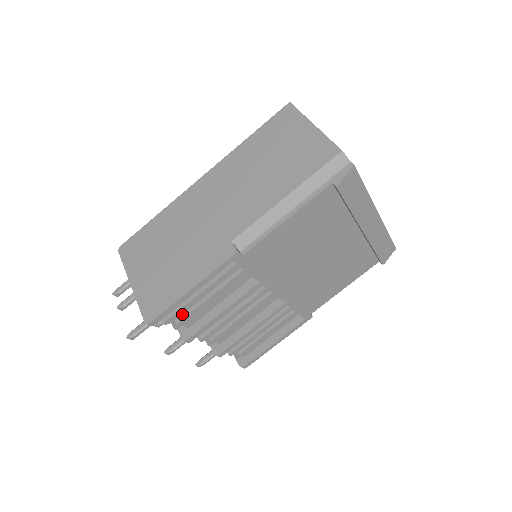
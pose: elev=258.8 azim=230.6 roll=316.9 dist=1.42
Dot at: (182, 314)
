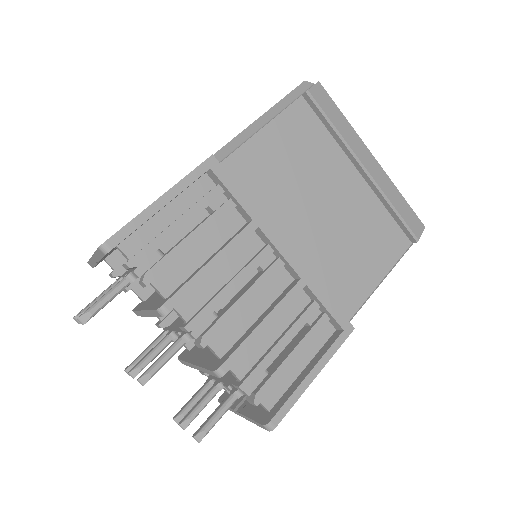
Dot at: (154, 264)
